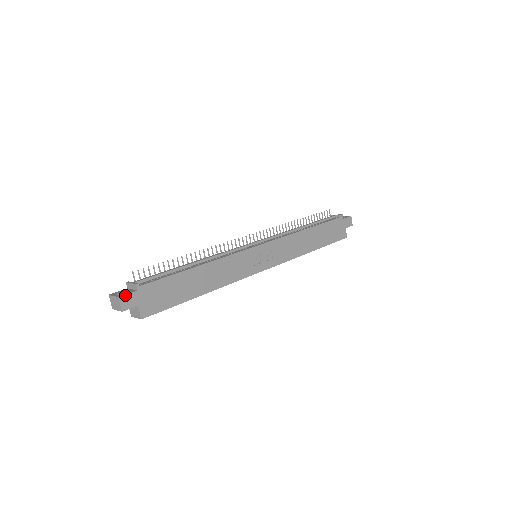
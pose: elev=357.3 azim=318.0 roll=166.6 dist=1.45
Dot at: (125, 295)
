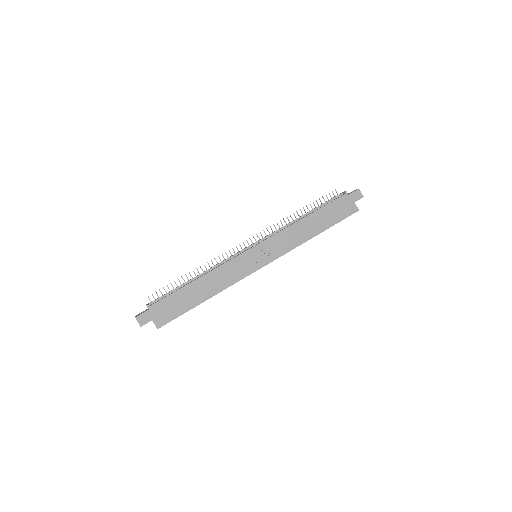
Dot at: (140, 315)
